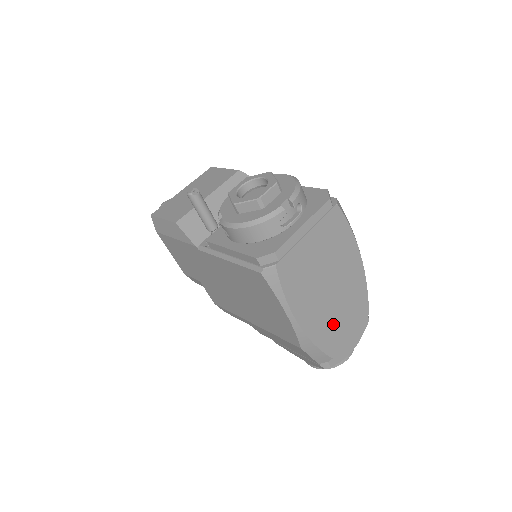
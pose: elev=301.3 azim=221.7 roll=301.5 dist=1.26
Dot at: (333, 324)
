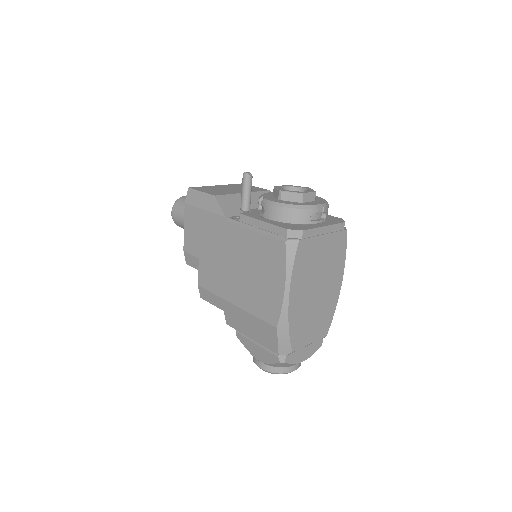
Dot at: (305, 322)
